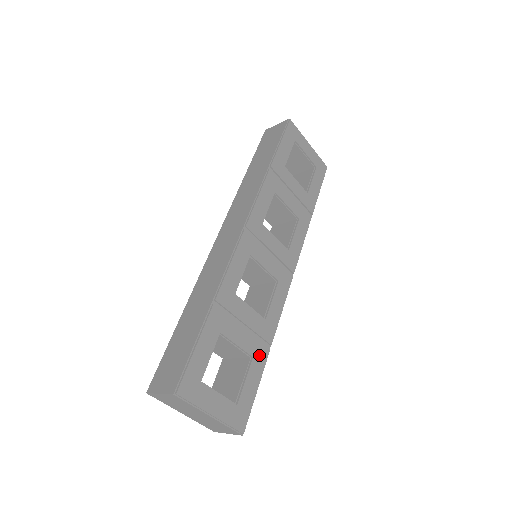
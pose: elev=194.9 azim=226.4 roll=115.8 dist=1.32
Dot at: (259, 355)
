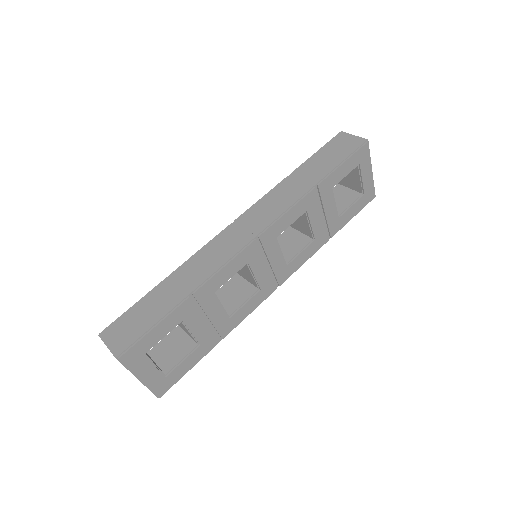
Dot at: (207, 345)
